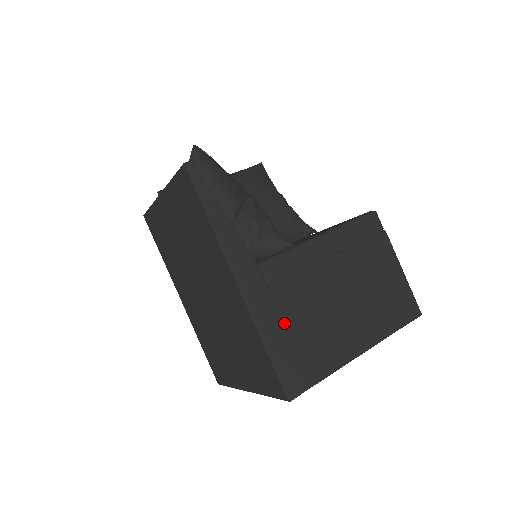
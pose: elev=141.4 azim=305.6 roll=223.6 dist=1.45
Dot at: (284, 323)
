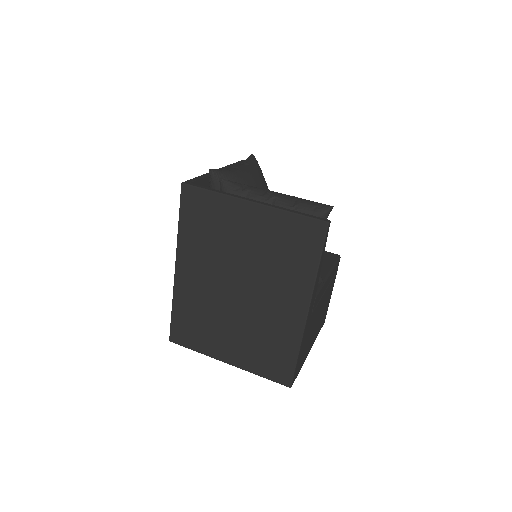
Dot at: (306, 338)
